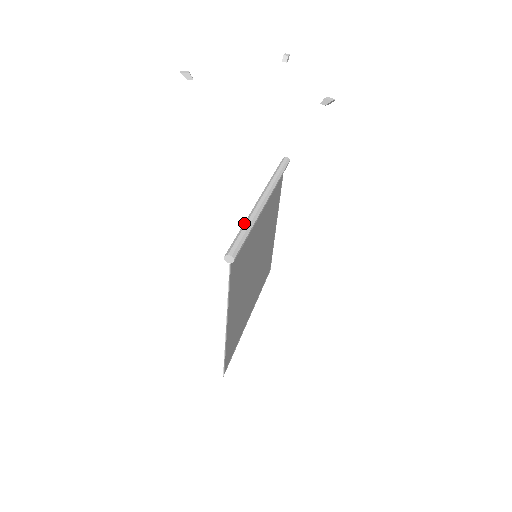
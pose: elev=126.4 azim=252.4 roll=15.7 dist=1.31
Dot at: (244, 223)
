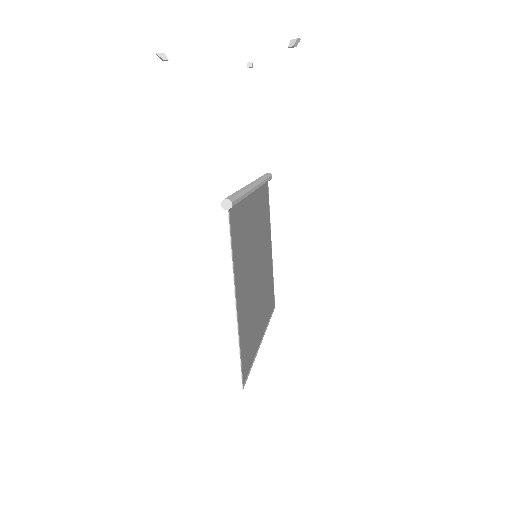
Dot at: occluded
